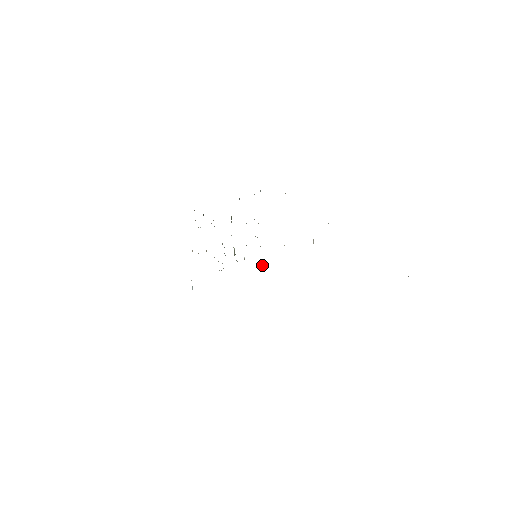
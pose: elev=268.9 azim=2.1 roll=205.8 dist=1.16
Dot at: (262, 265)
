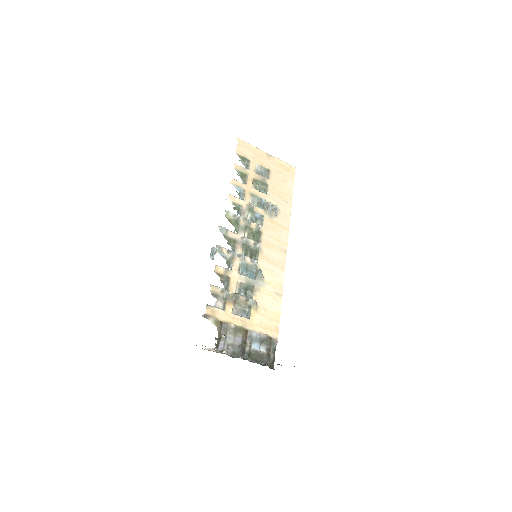
Dot at: (257, 271)
